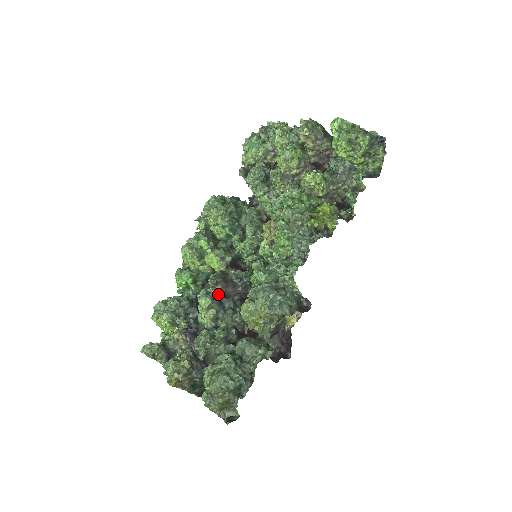
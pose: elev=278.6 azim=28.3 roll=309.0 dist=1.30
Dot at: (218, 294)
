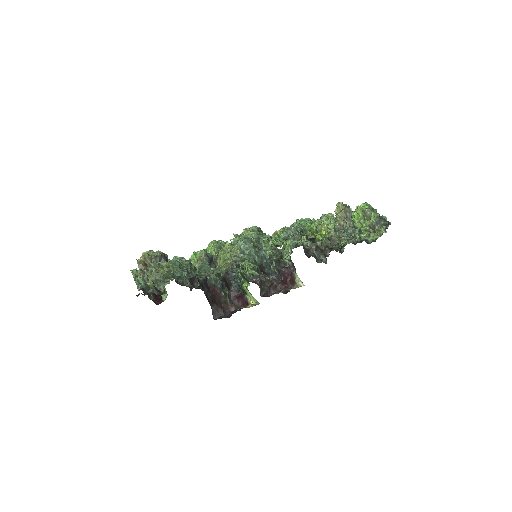
Dot at: (212, 259)
